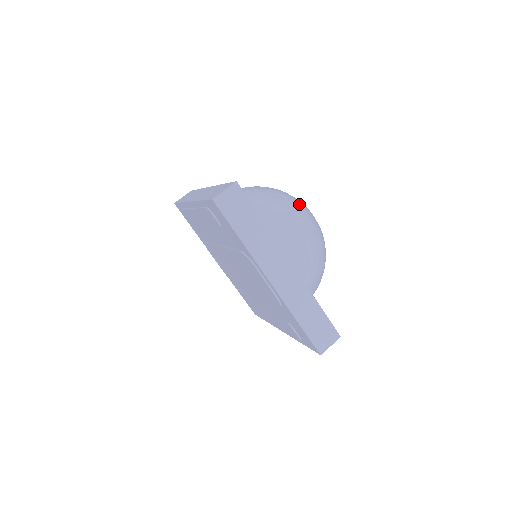
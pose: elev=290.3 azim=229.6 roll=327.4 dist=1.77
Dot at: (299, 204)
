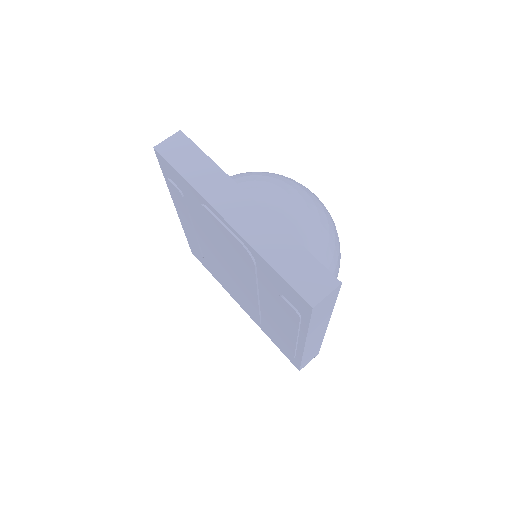
Dot at: occluded
